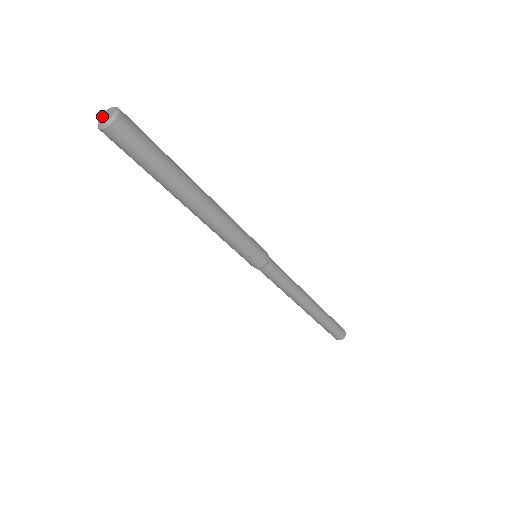
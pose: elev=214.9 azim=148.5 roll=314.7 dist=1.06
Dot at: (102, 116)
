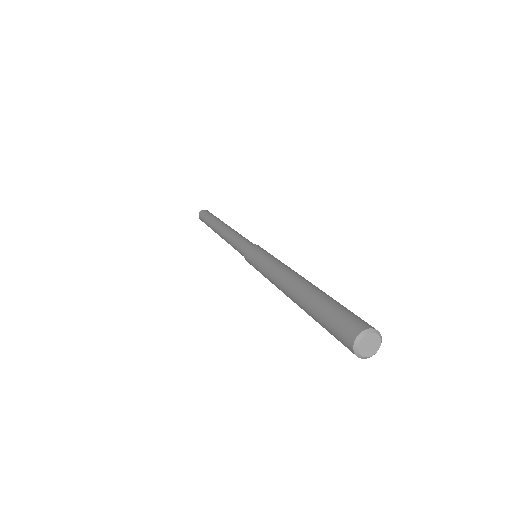
Dot at: (366, 340)
